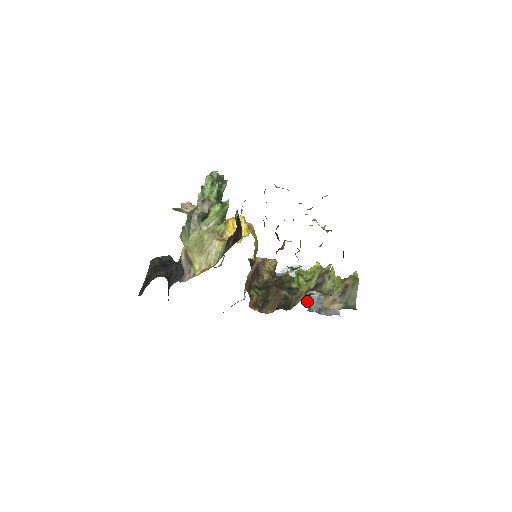
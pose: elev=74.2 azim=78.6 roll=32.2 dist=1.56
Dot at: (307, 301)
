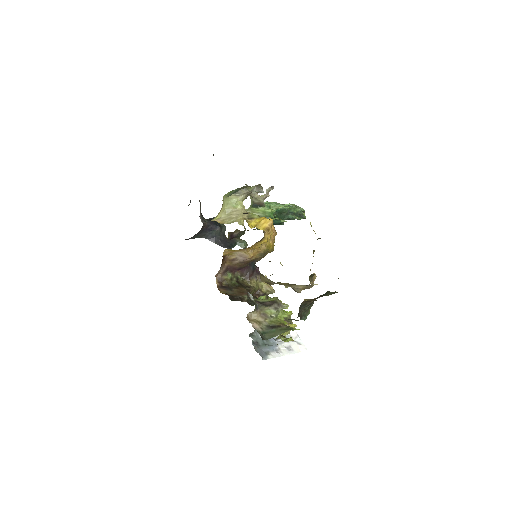
Dot at: occluded
